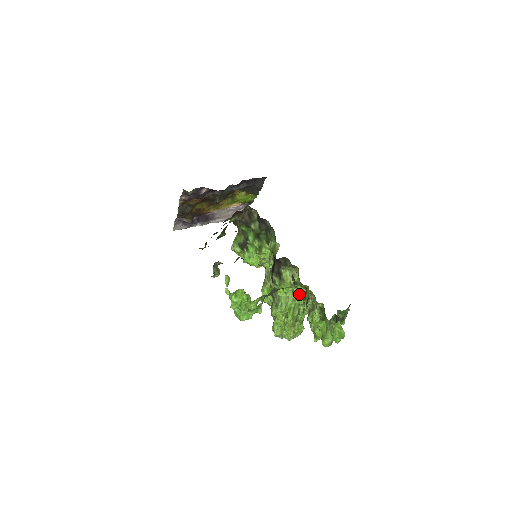
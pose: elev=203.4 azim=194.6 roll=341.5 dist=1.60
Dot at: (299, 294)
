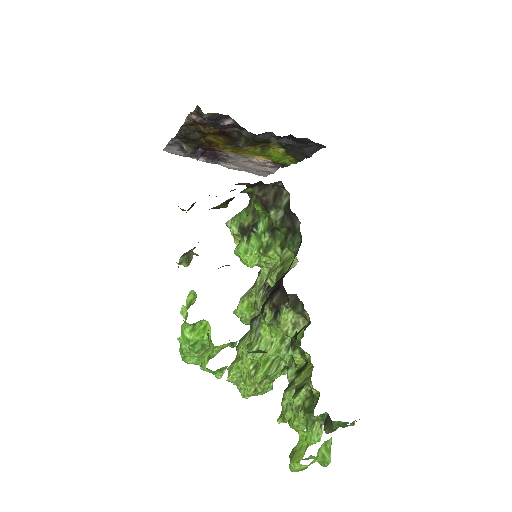
Dot at: (290, 345)
